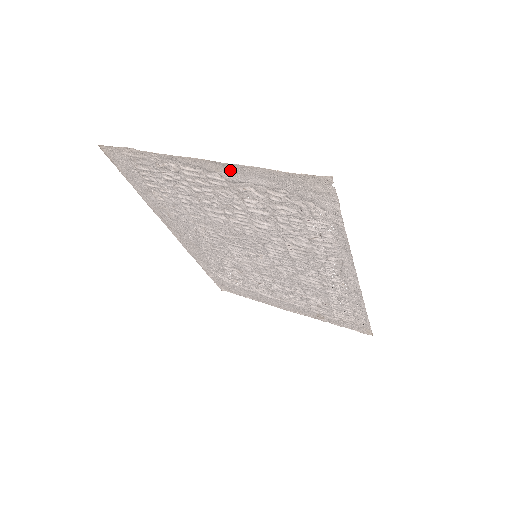
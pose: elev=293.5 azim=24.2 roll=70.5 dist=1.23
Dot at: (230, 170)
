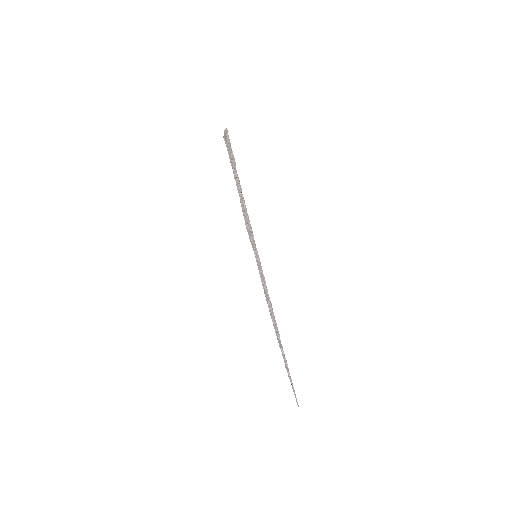
Dot at: occluded
